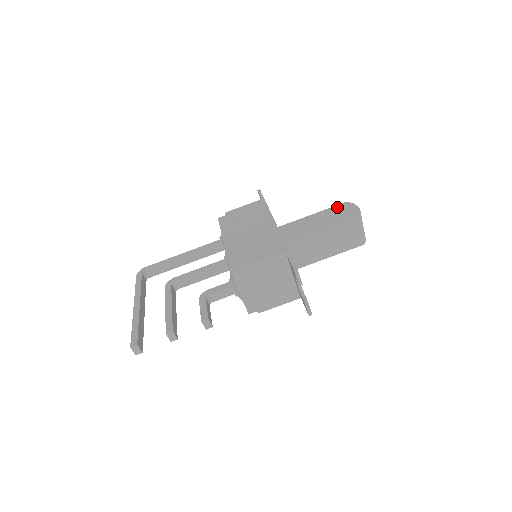
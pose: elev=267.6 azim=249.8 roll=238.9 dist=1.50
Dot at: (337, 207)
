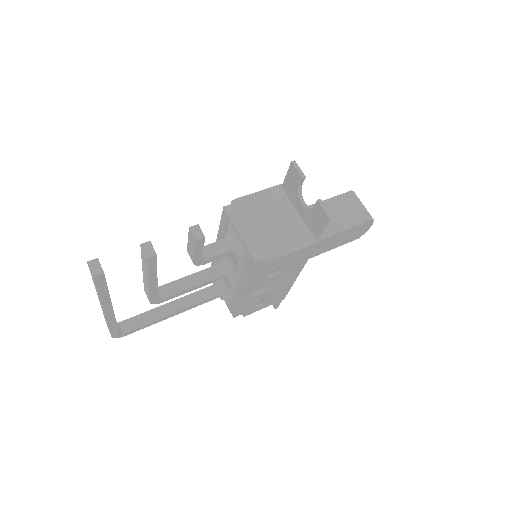
Dot at: occluded
